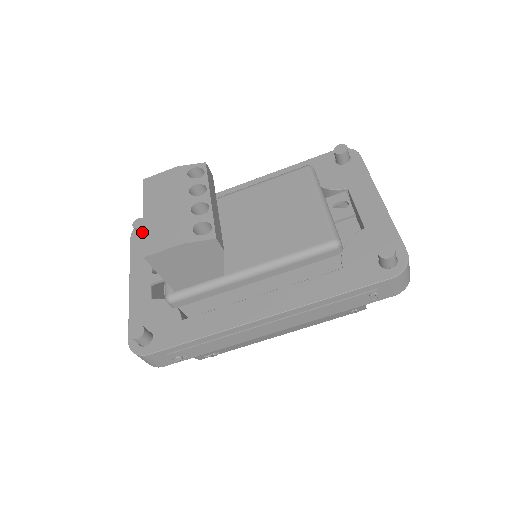
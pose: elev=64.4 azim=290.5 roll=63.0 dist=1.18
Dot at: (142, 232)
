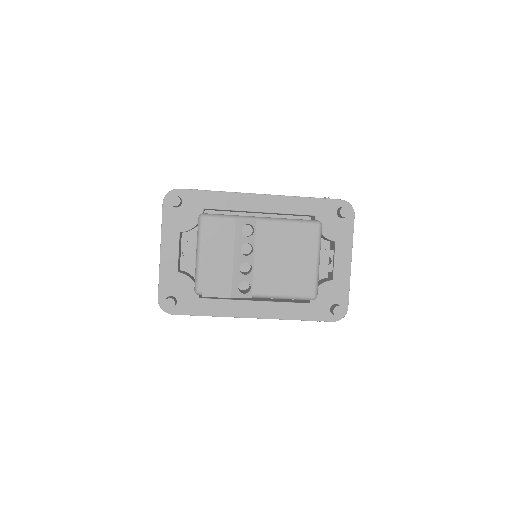
Dot at: (175, 206)
